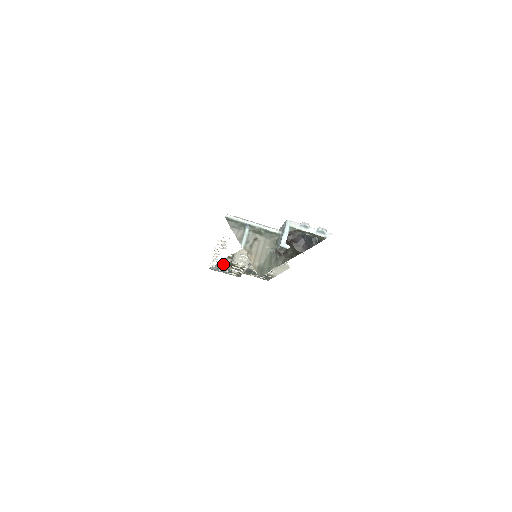
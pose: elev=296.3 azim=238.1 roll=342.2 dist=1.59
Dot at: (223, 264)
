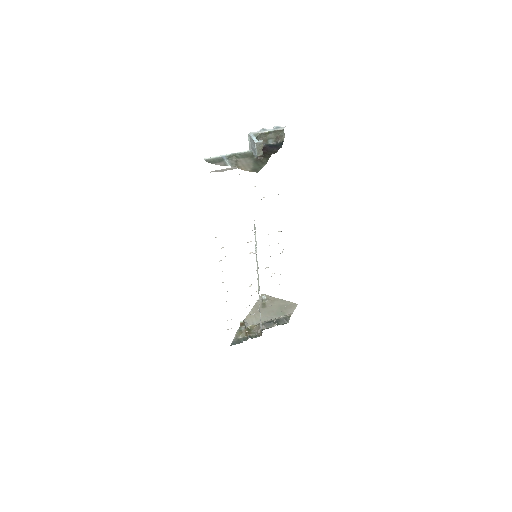
Dot at: (240, 335)
